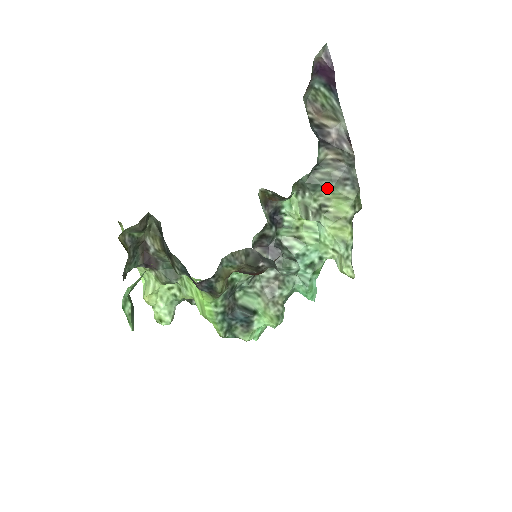
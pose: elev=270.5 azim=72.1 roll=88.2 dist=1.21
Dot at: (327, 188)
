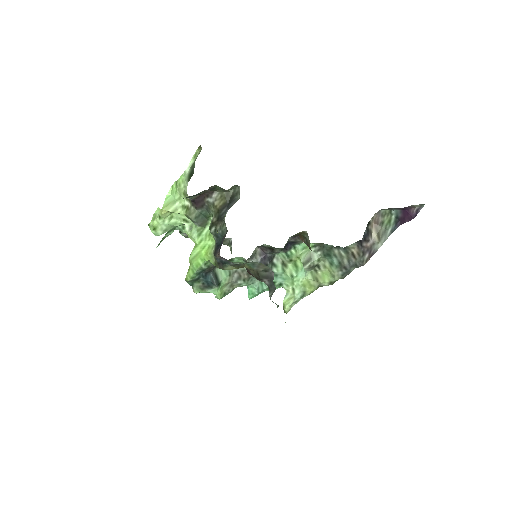
Dot at: (332, 262)
